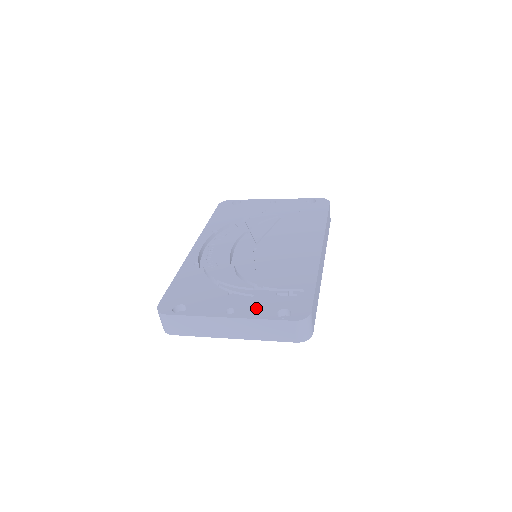
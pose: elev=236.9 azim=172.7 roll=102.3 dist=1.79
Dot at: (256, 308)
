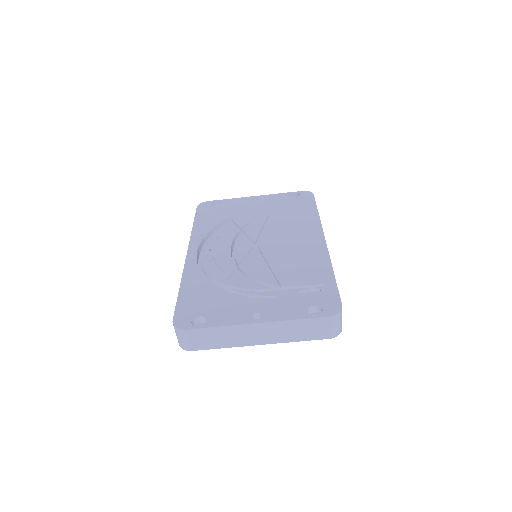
Dot at: (283, 309)
